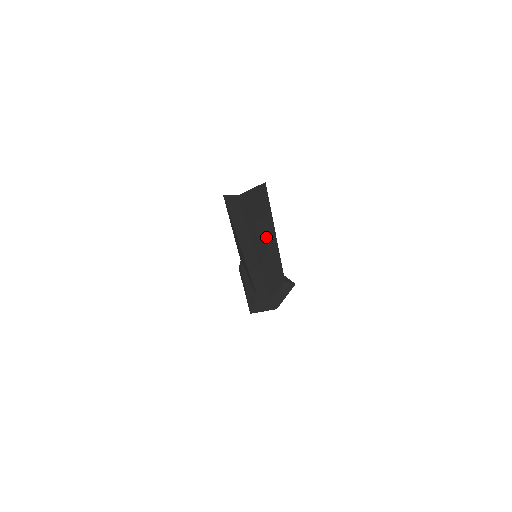
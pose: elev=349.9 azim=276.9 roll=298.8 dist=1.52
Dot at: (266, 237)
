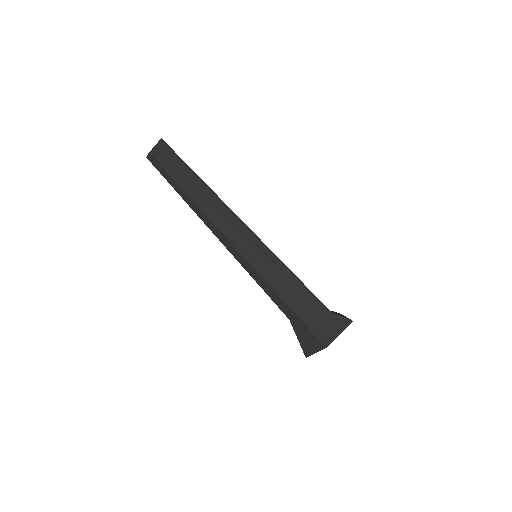
Dot at: (221, 210)
